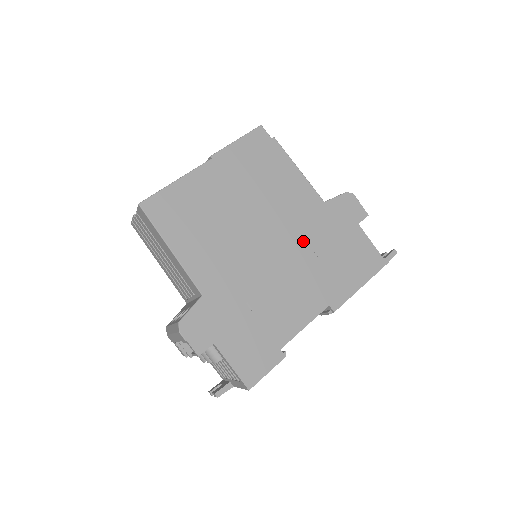
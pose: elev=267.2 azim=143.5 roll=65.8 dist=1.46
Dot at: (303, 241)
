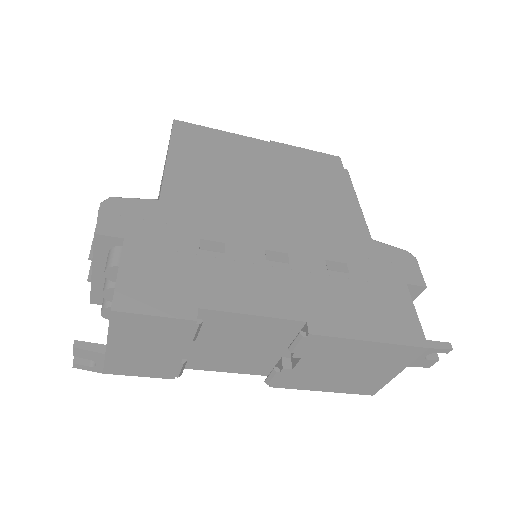
Dot at: (319, 246)
